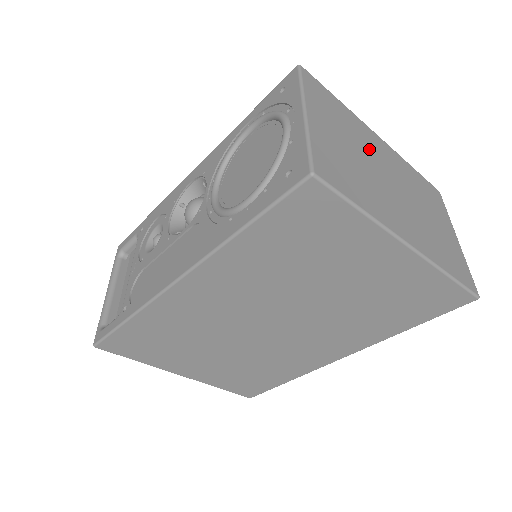
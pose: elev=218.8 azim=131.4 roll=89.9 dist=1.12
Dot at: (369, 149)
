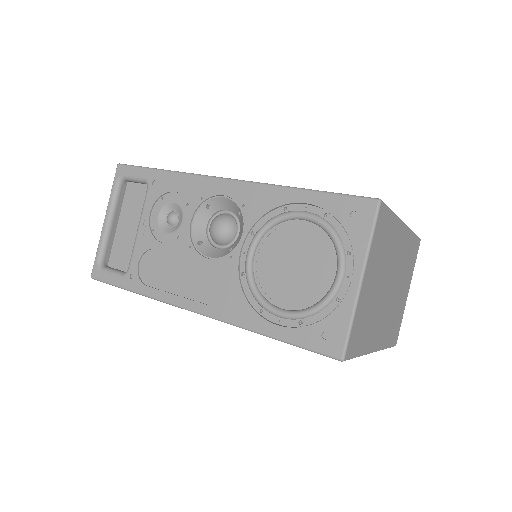
Dot at: (391, 261)
